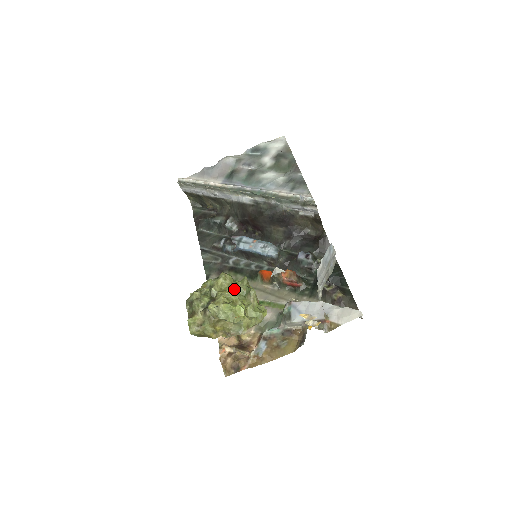
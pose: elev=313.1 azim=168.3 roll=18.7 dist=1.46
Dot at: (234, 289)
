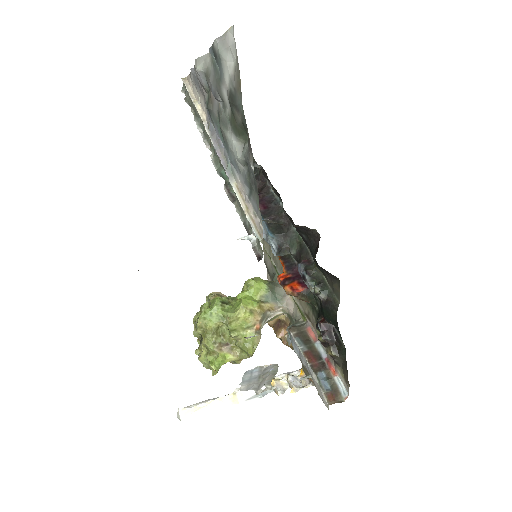
Dot at: (219, 327)
